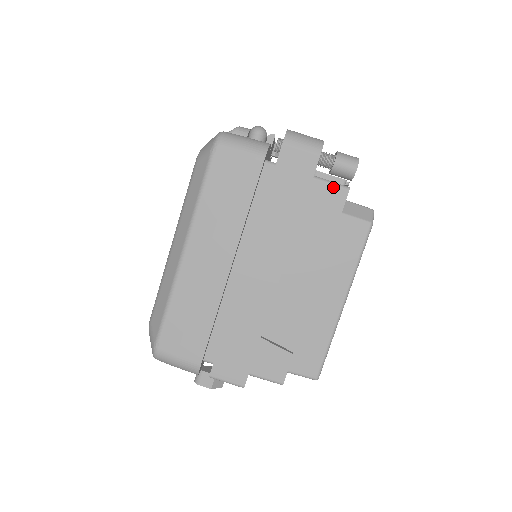
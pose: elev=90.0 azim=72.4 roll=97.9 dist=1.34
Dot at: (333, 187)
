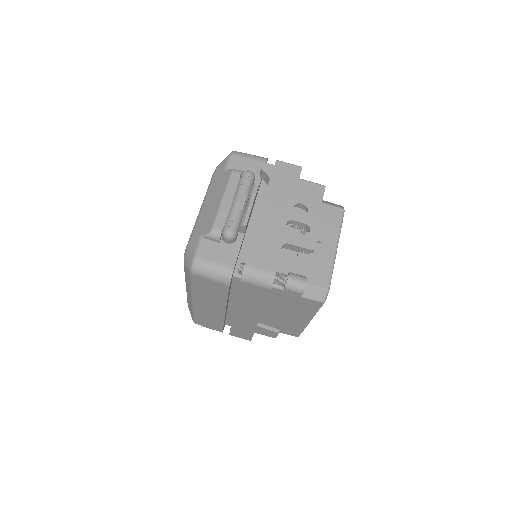
Dot at: (288, 292)
